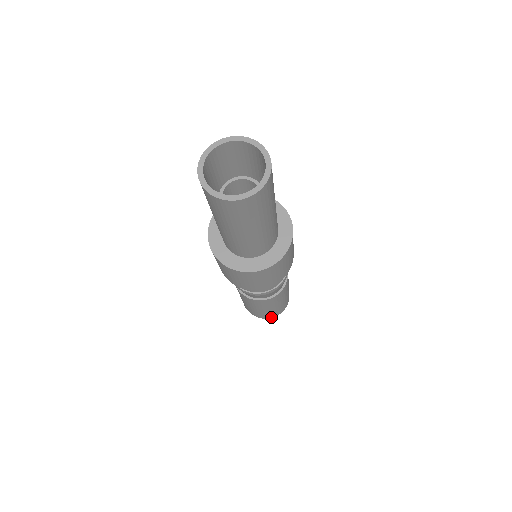
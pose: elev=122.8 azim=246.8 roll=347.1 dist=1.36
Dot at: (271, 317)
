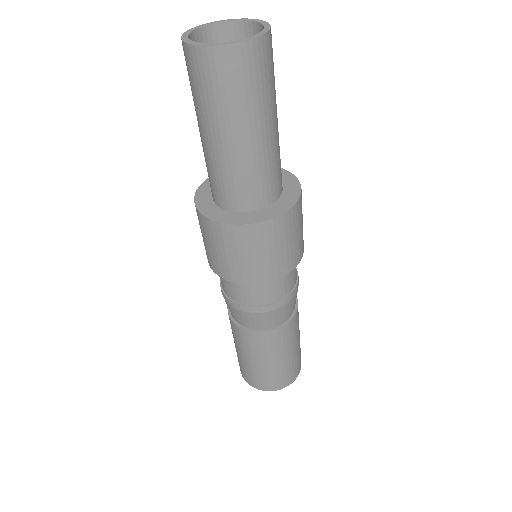
Dot at: (253, 385)
